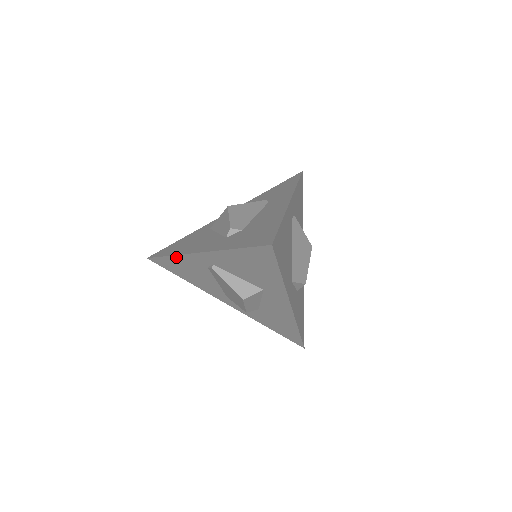
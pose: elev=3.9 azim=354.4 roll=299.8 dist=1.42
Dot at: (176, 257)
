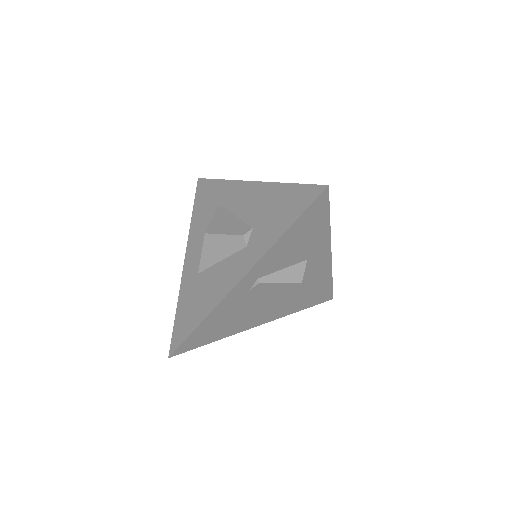
Dot at: (211, 315)
